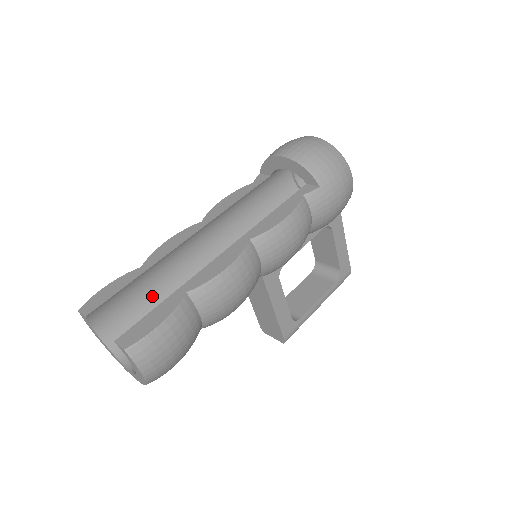
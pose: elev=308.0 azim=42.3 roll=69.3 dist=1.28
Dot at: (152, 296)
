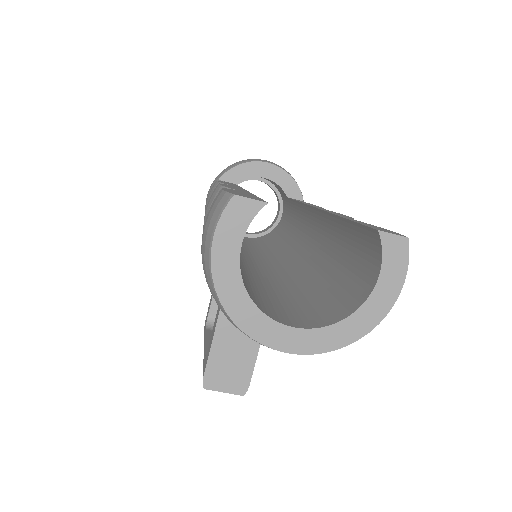
Dot at: occluded
